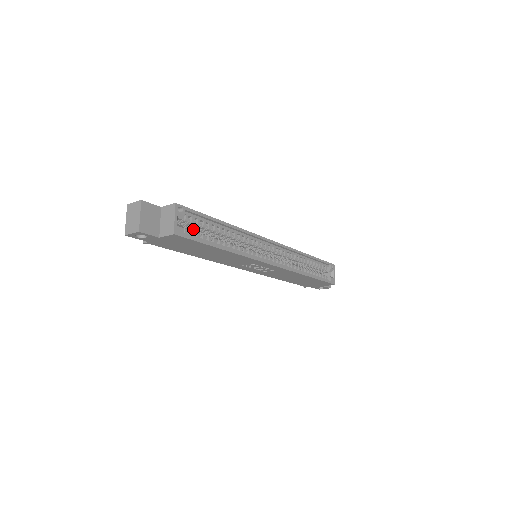
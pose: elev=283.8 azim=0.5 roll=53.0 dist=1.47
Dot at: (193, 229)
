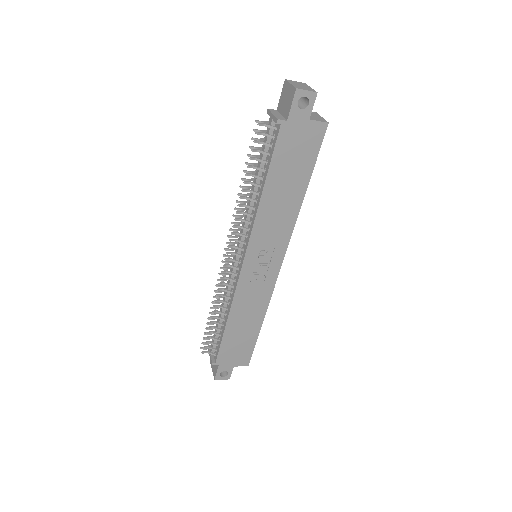
Dot at: occluded
